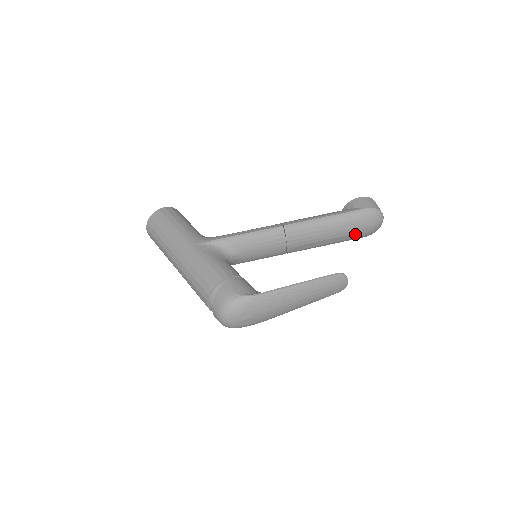
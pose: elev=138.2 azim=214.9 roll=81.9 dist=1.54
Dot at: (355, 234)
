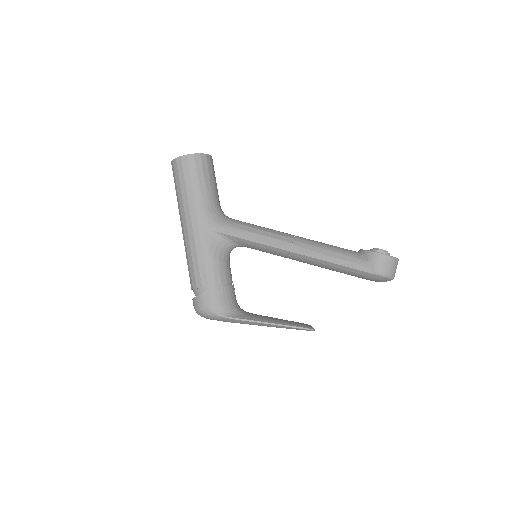
Dot at: occluded
